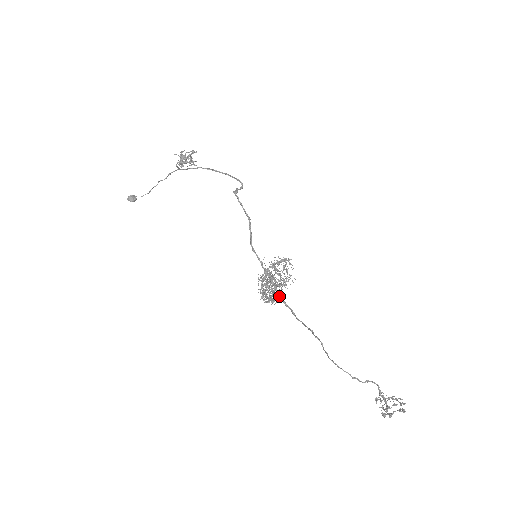
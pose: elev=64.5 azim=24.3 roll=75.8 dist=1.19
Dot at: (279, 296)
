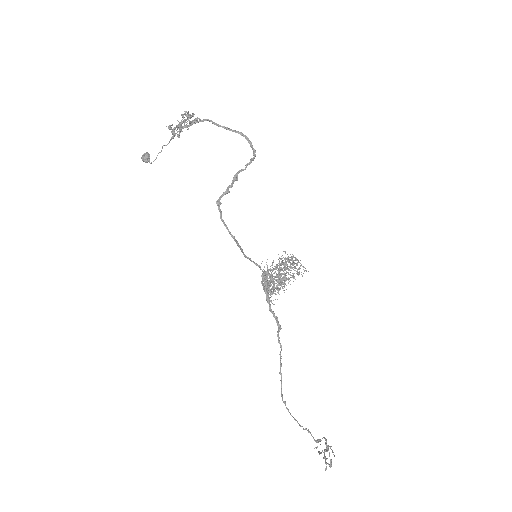
Dot at: occluded
